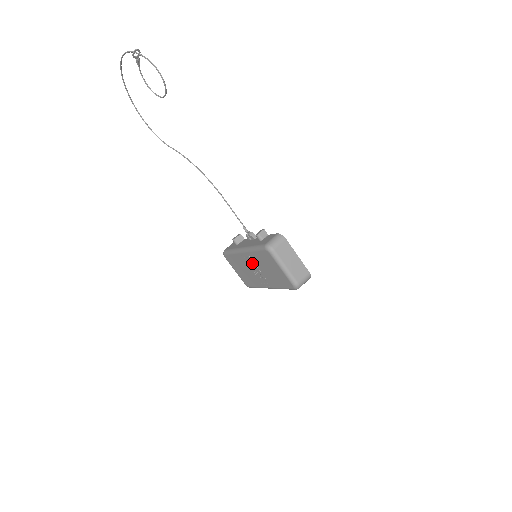
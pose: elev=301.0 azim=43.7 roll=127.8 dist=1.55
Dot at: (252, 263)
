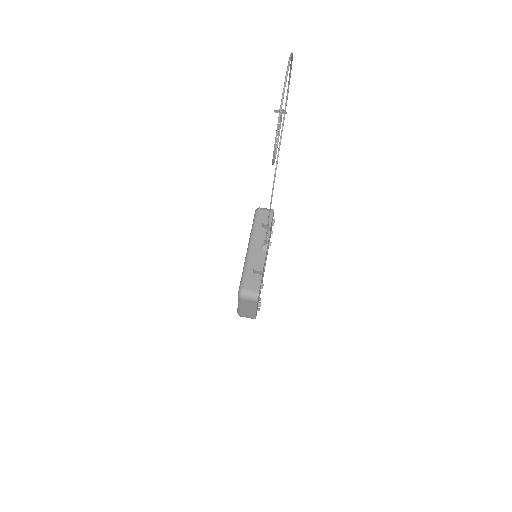
Dot at: occluded
